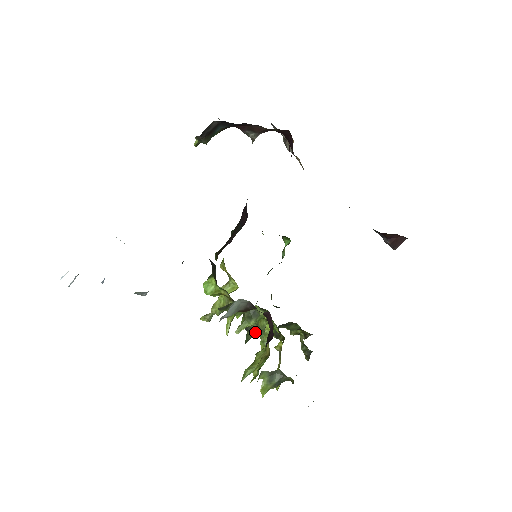
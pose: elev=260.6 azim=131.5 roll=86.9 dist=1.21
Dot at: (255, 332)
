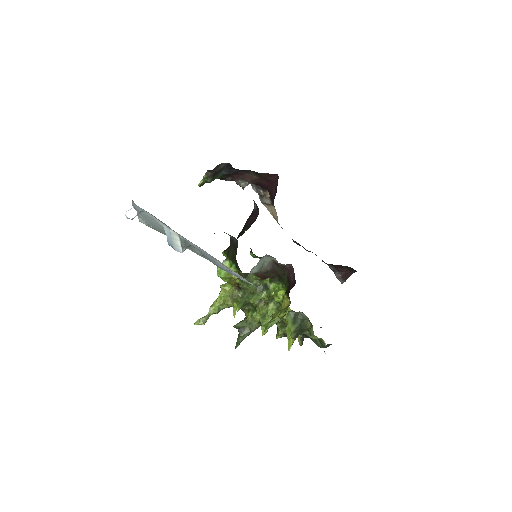
Dot at: (247, 333)
